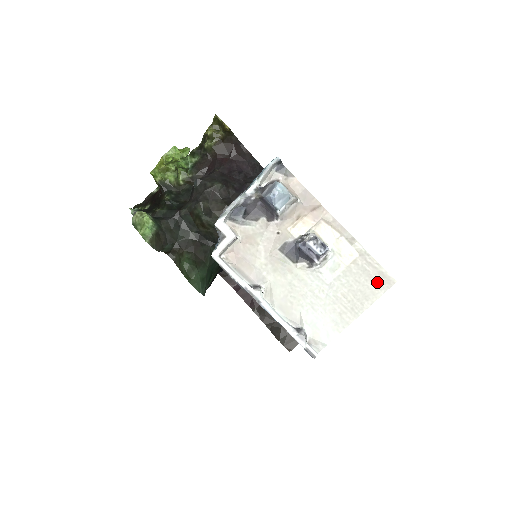
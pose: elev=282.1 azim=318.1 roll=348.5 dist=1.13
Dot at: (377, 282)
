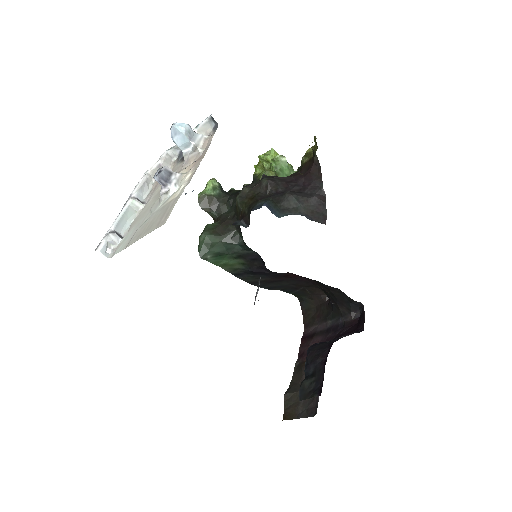
Dot at: (161, 220)
